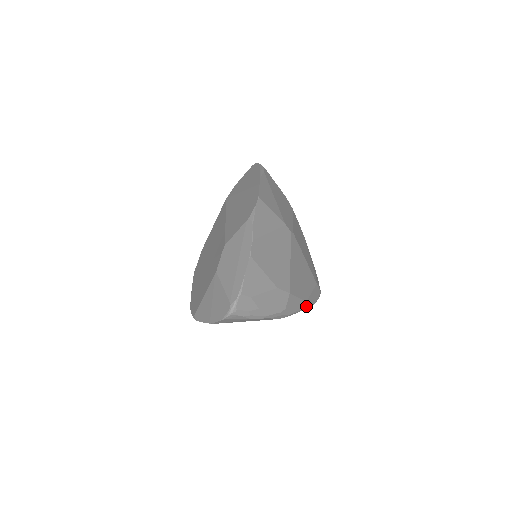
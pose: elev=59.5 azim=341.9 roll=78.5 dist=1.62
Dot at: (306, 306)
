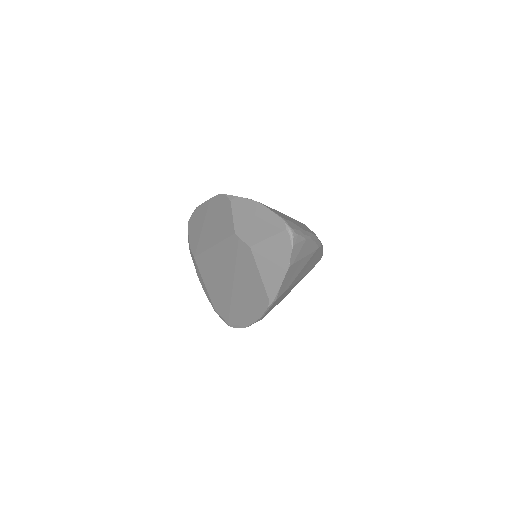
Dot at: occluded
